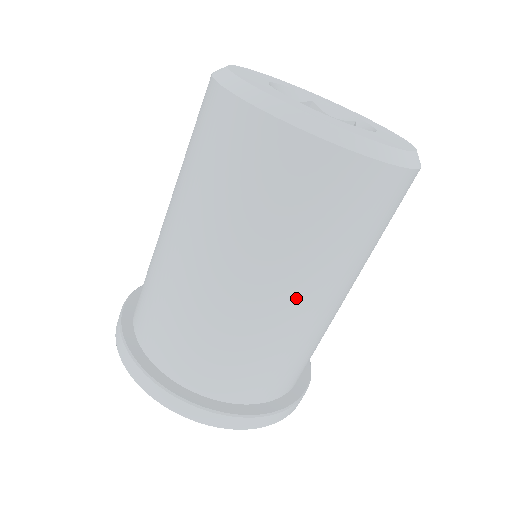
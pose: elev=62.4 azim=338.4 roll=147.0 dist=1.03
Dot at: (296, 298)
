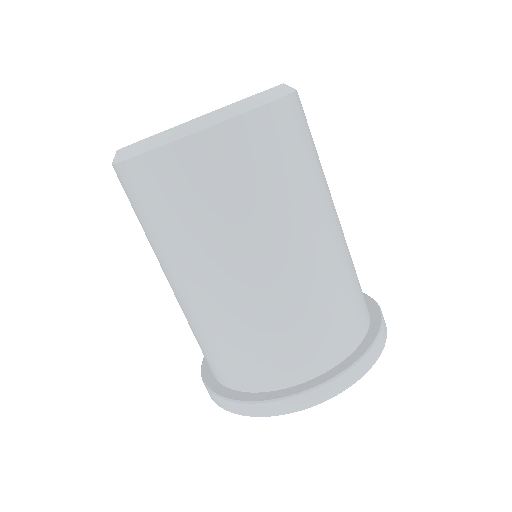
Dot at: (269, 263)
